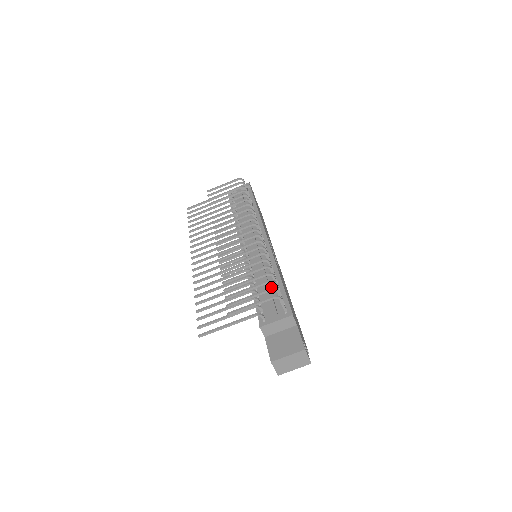
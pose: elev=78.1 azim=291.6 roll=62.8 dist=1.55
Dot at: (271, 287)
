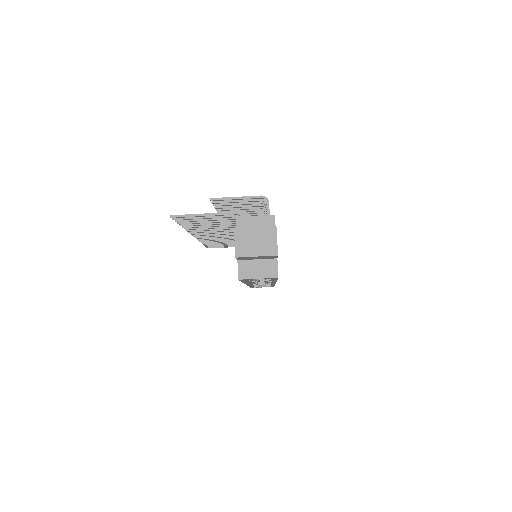
Dot at: (263, 199)
